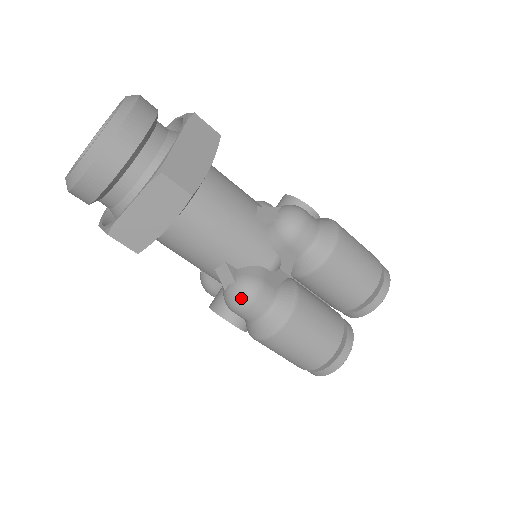
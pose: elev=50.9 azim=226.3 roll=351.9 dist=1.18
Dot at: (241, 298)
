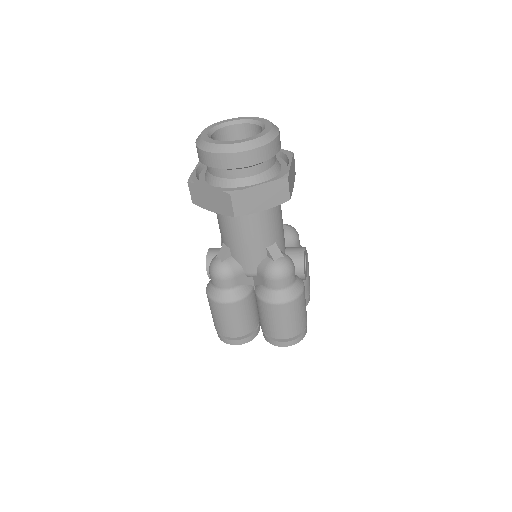
Dot at: (216, 271)
